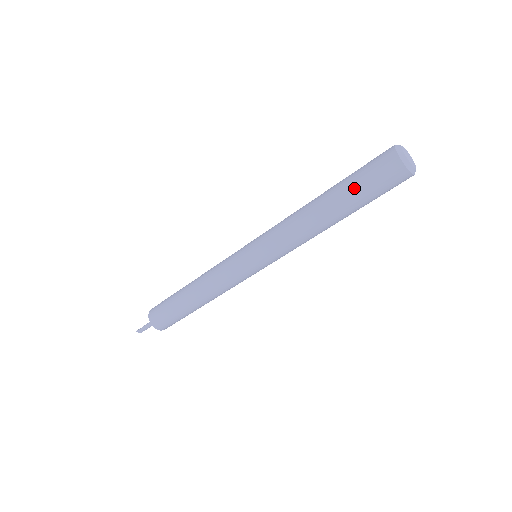
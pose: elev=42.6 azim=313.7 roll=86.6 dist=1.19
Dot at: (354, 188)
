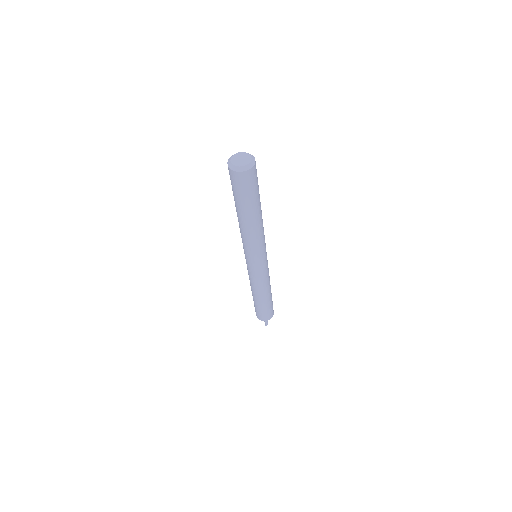
Dot at: (247, 201)
